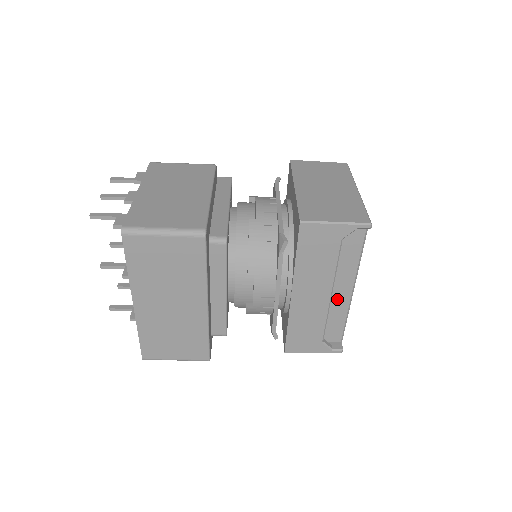
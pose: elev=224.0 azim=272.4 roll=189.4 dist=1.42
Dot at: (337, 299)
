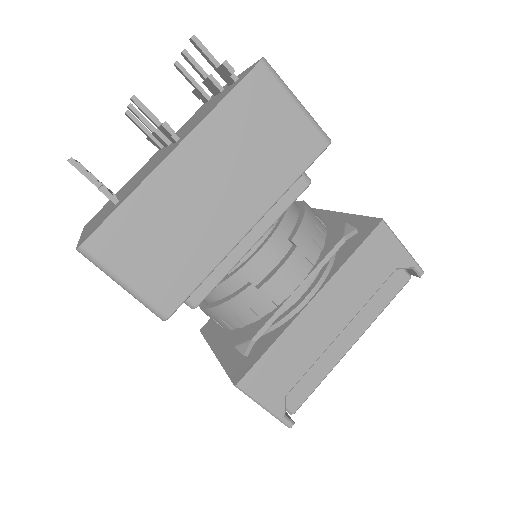
Dot at: (334, 345)
